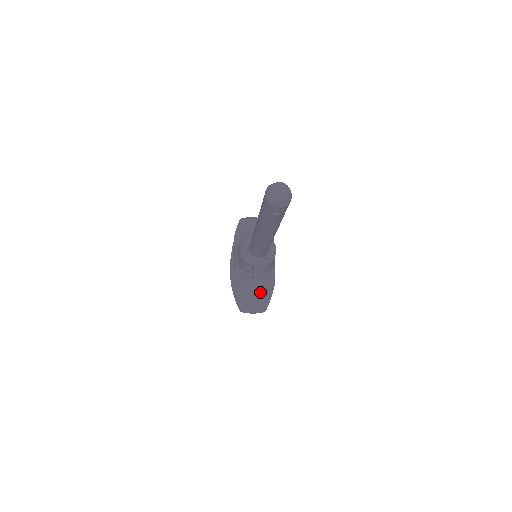
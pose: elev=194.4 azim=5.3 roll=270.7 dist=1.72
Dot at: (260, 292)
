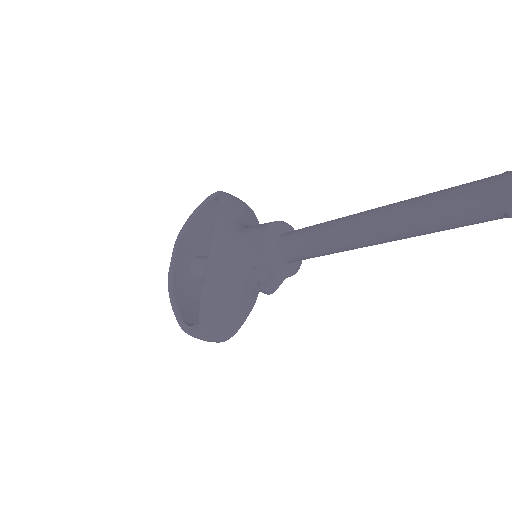
Dot at: (235, 311)
